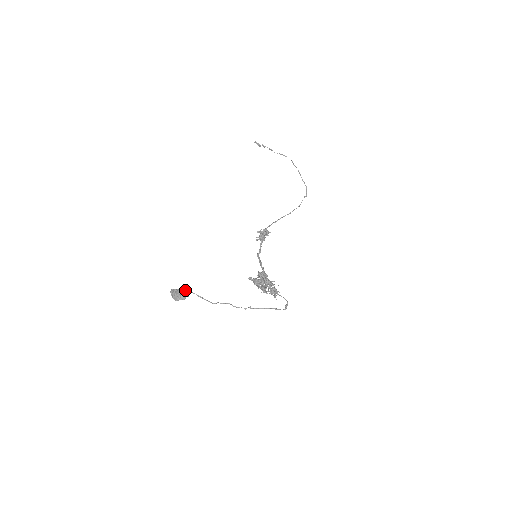
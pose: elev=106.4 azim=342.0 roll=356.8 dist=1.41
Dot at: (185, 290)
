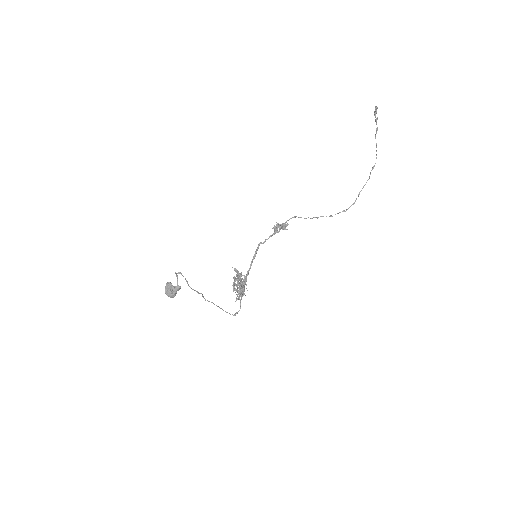
Dot at: occluded
